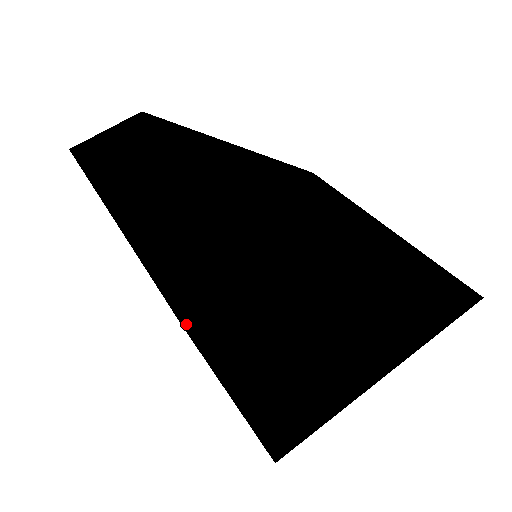
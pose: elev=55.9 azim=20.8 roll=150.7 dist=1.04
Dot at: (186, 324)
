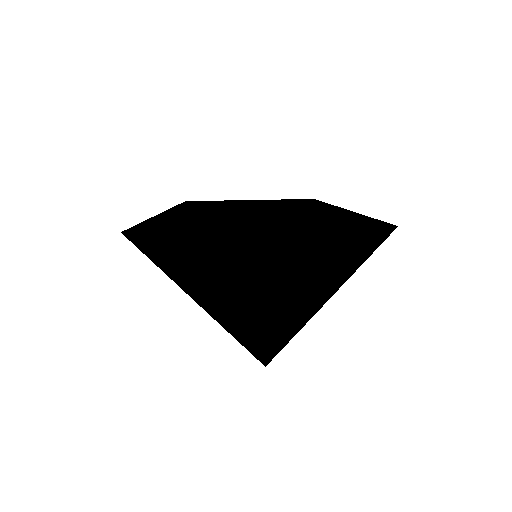
Dot at: occluded
